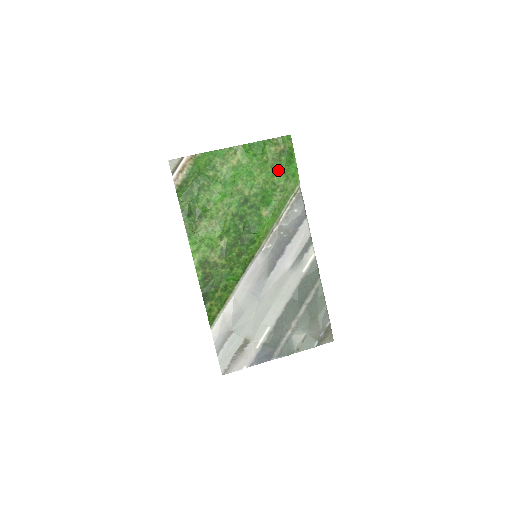
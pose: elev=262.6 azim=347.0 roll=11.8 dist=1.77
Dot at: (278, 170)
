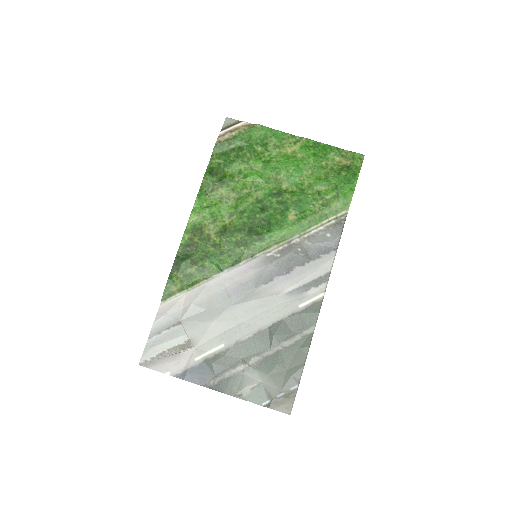
Dot at: (331, 182)
